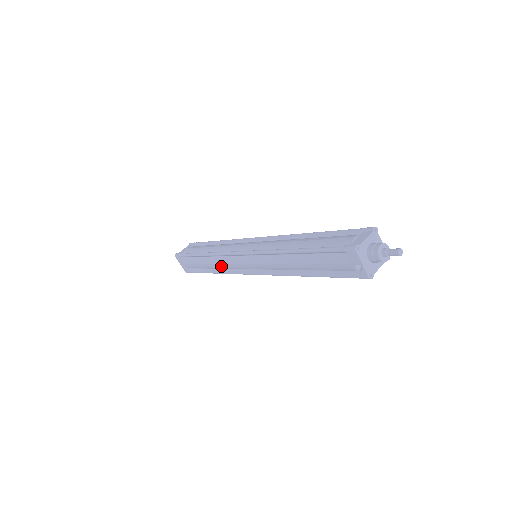
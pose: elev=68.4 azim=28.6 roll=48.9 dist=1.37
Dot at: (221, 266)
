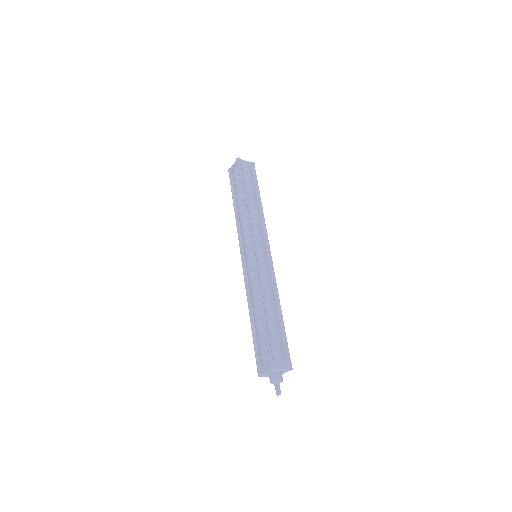
Dot at: occluded
